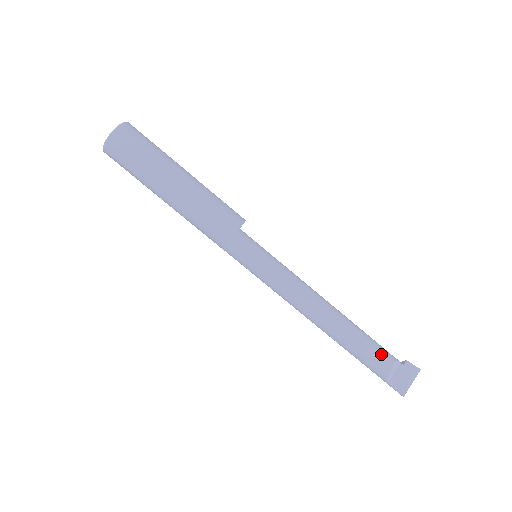
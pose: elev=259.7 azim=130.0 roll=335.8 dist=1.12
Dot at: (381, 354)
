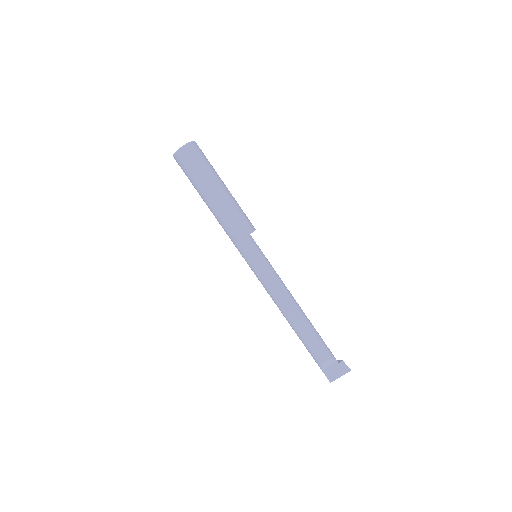
Dot at: (321, 351)
